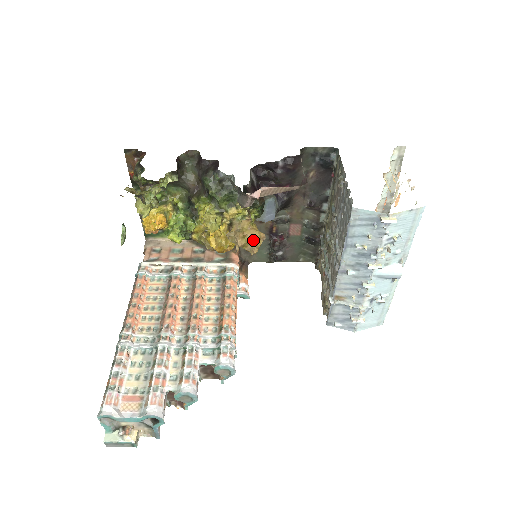
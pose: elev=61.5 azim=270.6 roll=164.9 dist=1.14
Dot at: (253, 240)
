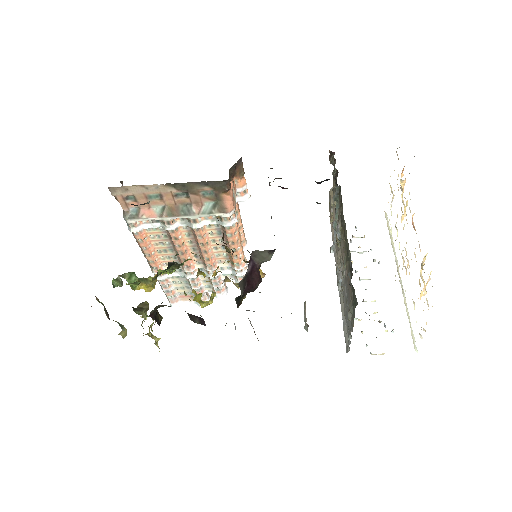
Dot at: occluded
